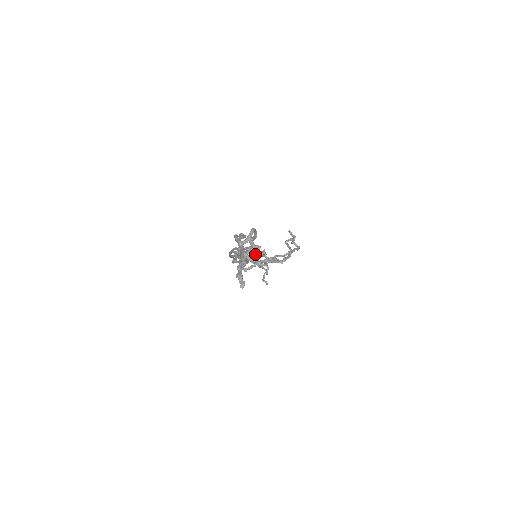
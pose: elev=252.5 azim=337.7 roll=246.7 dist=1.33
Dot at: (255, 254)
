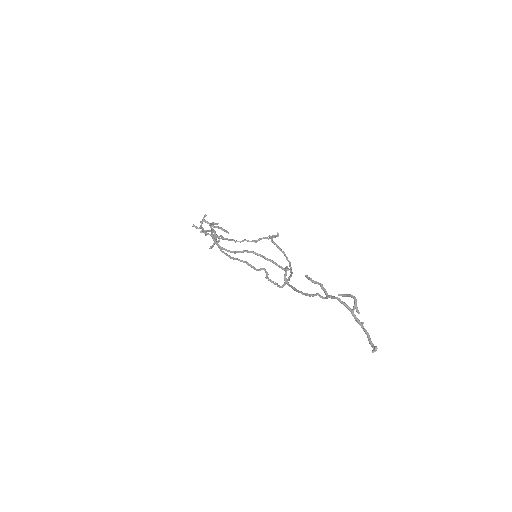
Dot at: (201, 221)
